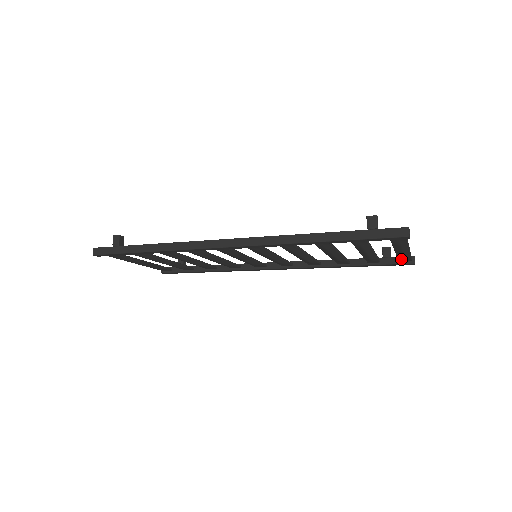
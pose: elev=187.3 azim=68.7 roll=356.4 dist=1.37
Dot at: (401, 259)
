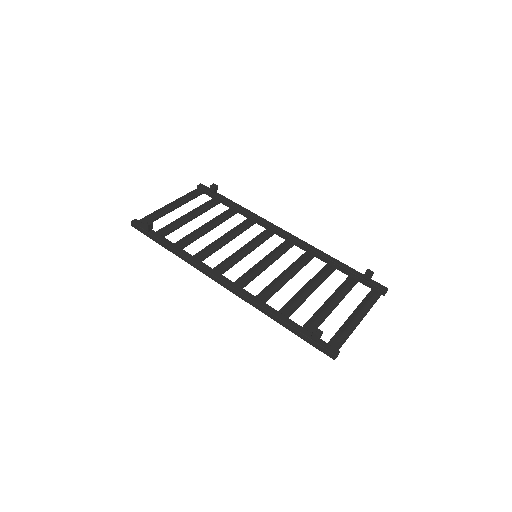
Dot at: (370, 296)
